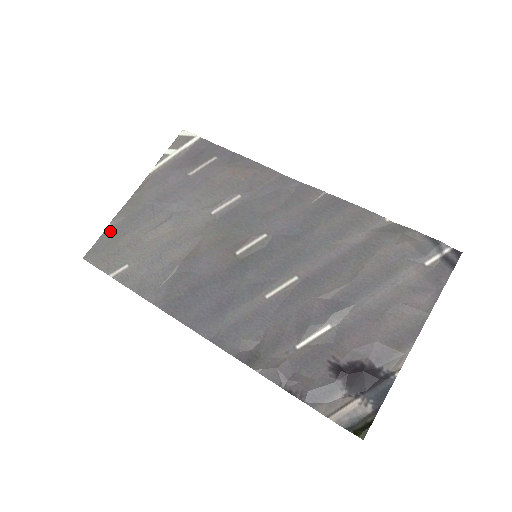
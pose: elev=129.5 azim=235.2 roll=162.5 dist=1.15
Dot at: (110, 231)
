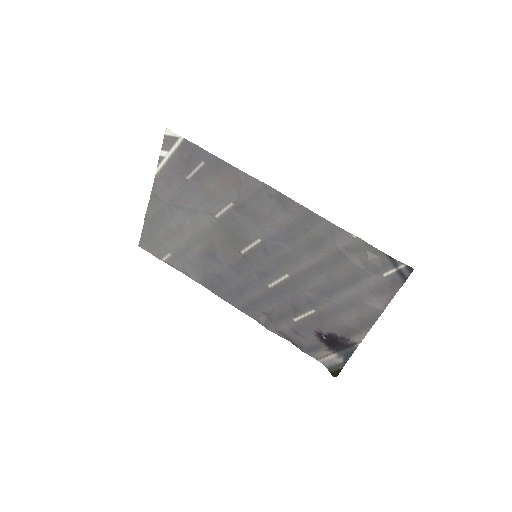
Dot at: (147, 226)
